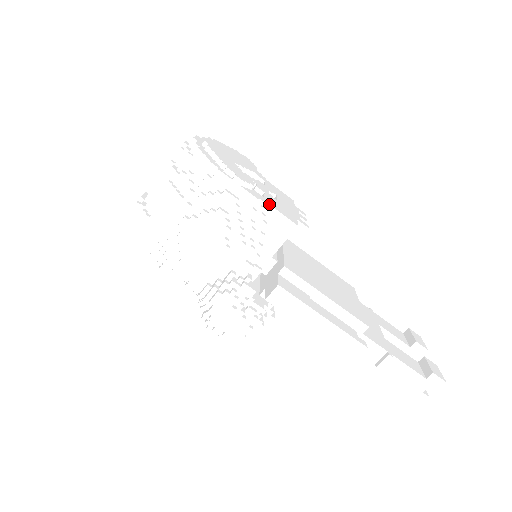
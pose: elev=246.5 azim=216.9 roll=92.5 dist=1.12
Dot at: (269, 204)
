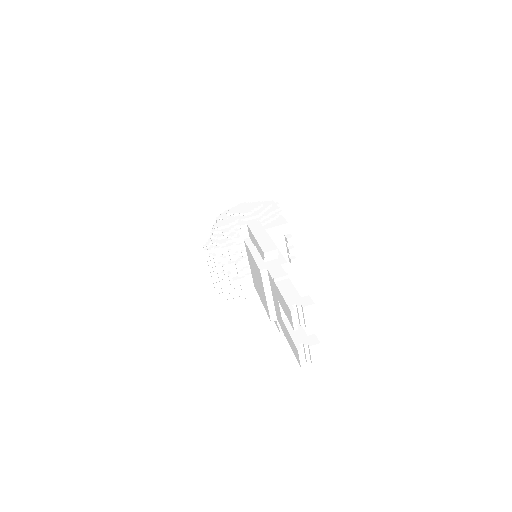
Dot at: (282, 216)
